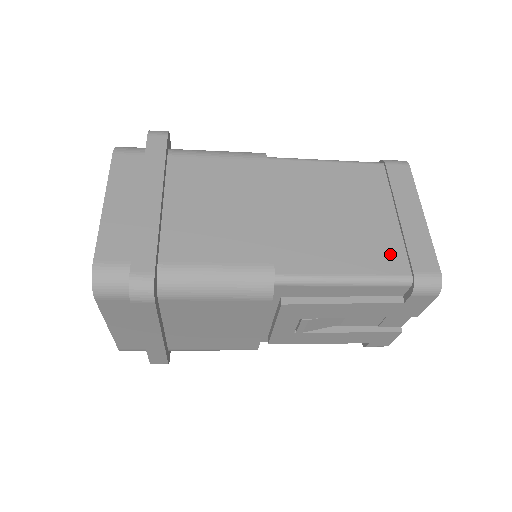
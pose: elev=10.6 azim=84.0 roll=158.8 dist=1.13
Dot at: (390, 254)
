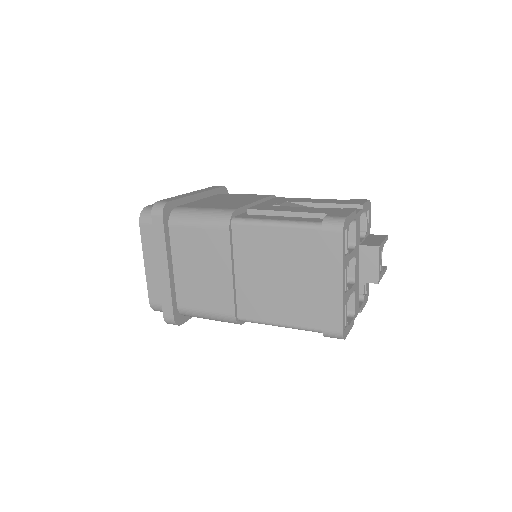
Dot at: (310, 313)
